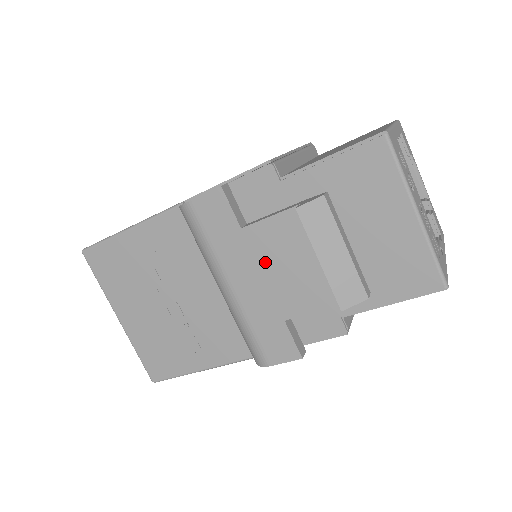
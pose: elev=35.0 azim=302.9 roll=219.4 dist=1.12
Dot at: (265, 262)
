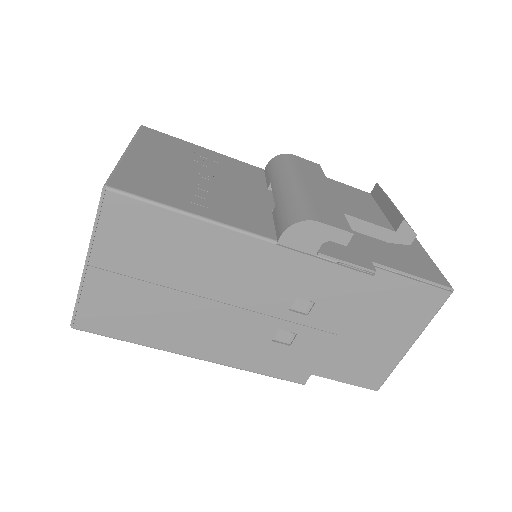
Dot at: (338, 192)
